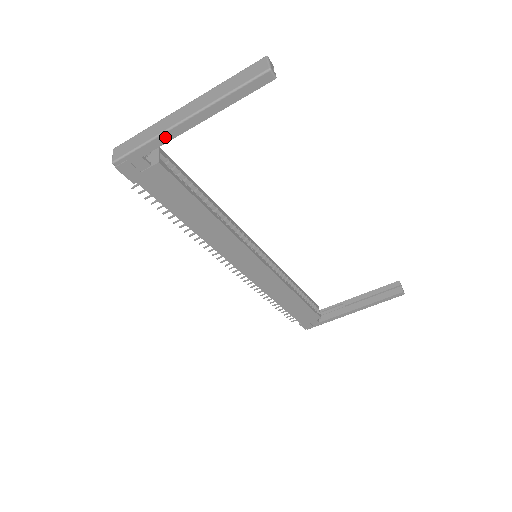
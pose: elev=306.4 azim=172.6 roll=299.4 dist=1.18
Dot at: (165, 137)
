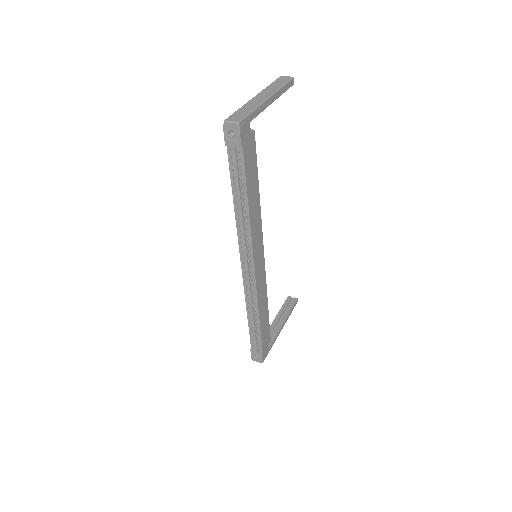
Dot at: (260, 108)
